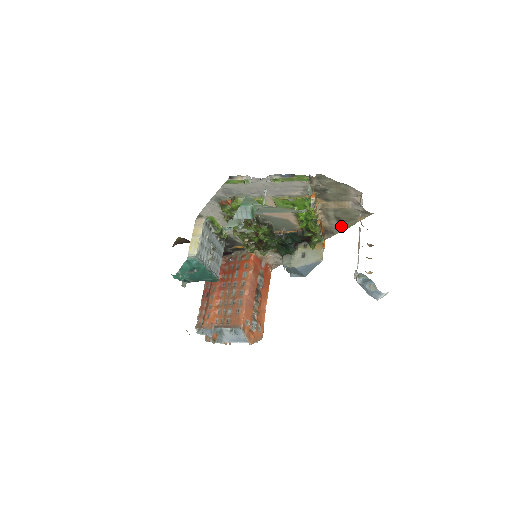
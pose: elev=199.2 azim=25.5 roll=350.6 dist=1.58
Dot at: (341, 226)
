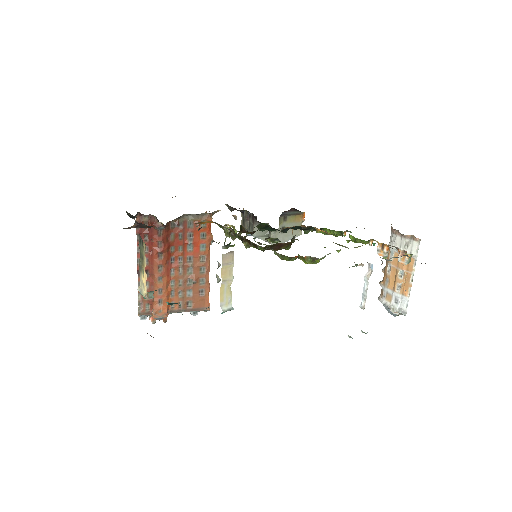
Dot at: occluded
